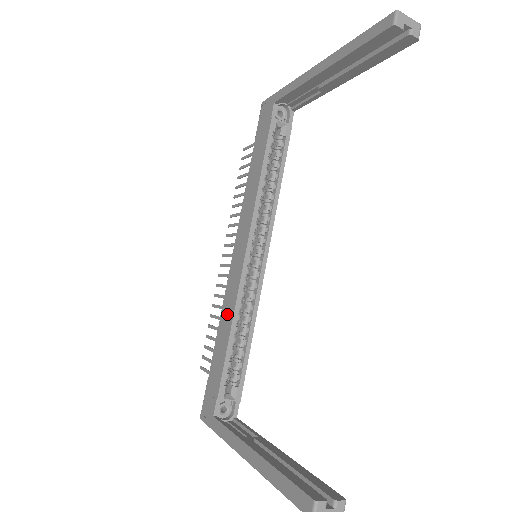
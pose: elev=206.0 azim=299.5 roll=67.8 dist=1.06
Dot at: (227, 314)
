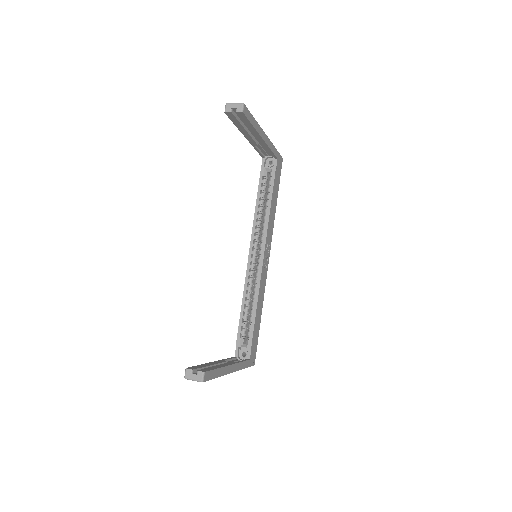
Dot at: occluded
